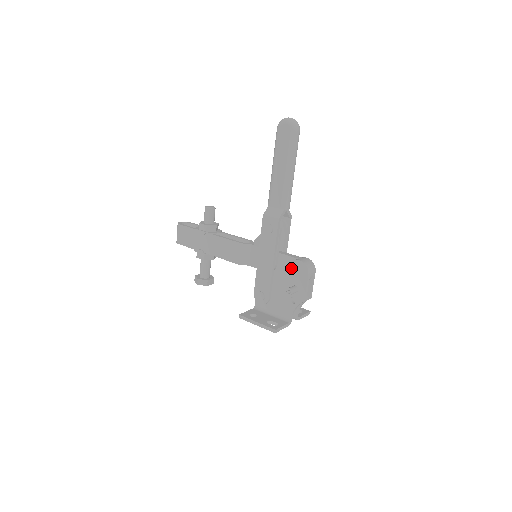
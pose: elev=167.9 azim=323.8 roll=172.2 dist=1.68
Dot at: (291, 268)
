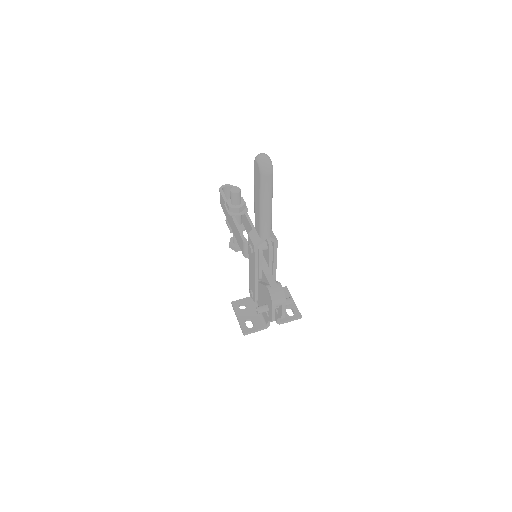
Dot at: (265, 290)
